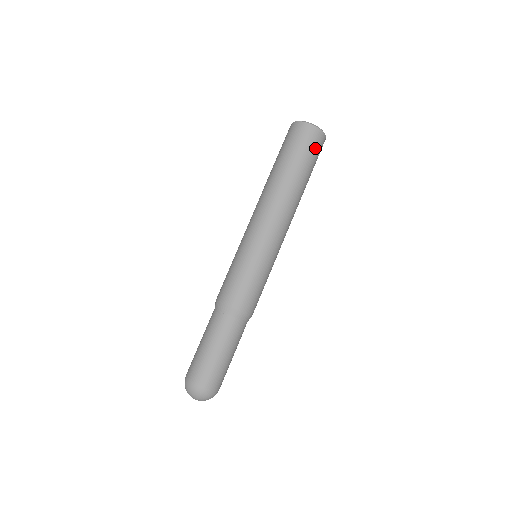
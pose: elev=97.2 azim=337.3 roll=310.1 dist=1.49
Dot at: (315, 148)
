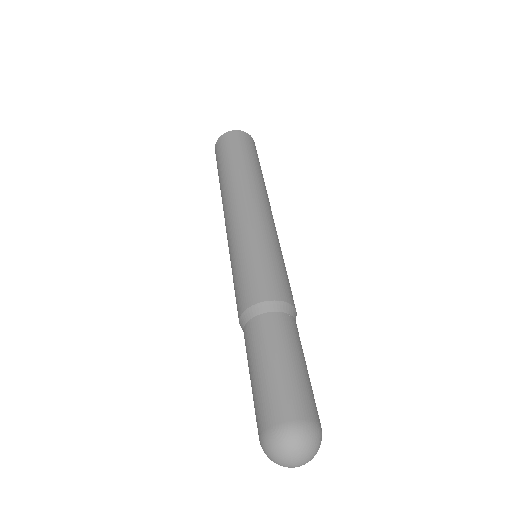
Dot at: (251, 146)
